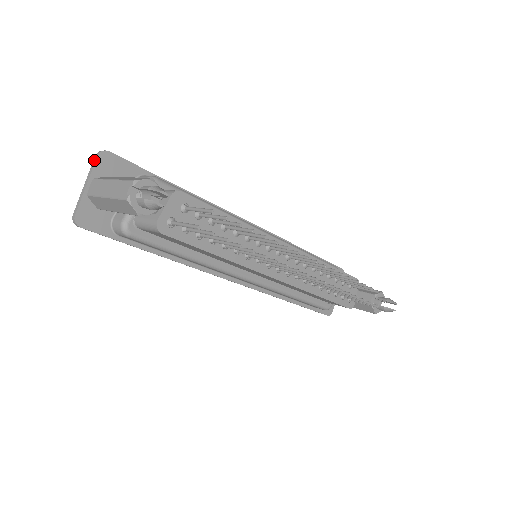
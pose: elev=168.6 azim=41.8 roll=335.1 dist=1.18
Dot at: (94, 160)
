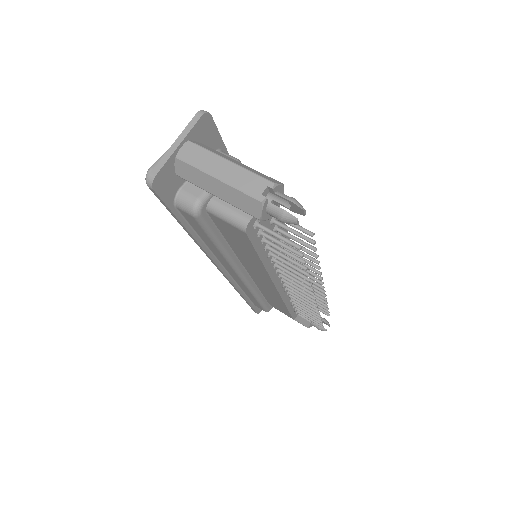
Dot at: (195, 119)
